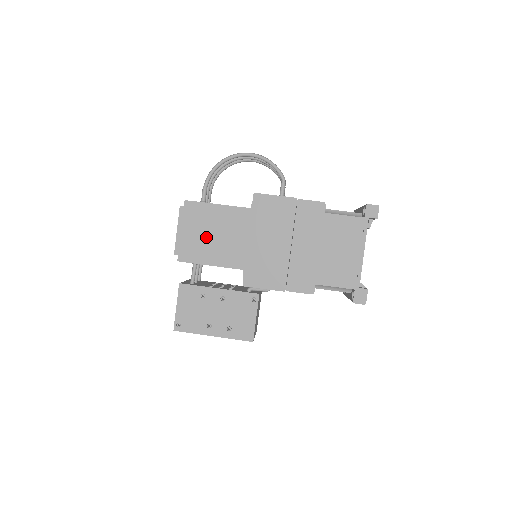
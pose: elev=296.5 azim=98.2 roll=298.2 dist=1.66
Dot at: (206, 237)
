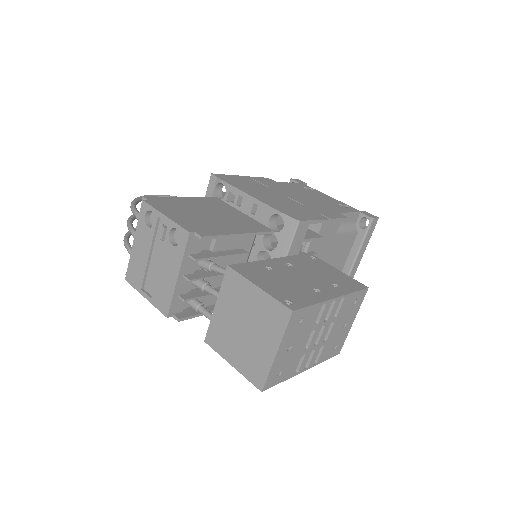
Dot at: (204, 216)
